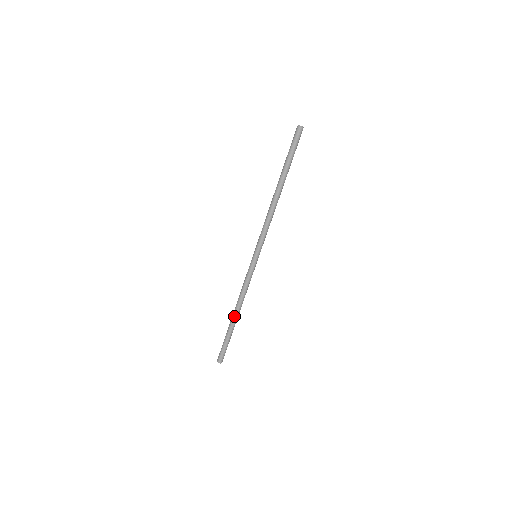
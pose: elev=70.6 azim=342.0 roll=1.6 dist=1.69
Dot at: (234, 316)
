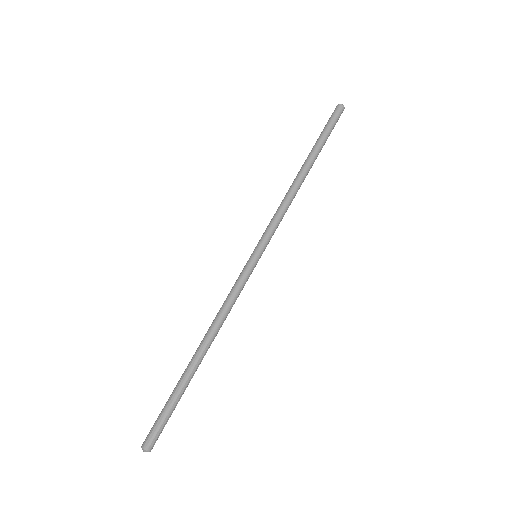
Dot at: (196, 351)
